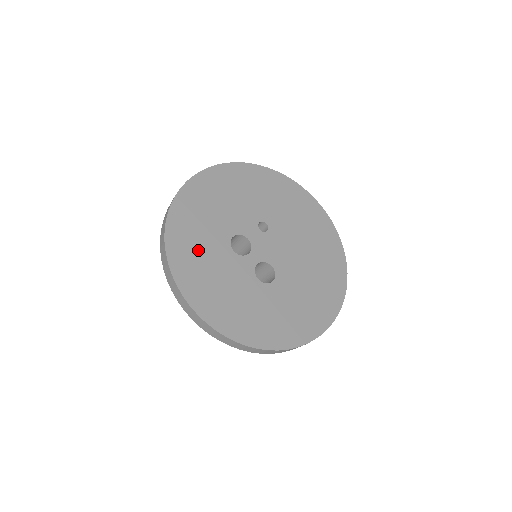
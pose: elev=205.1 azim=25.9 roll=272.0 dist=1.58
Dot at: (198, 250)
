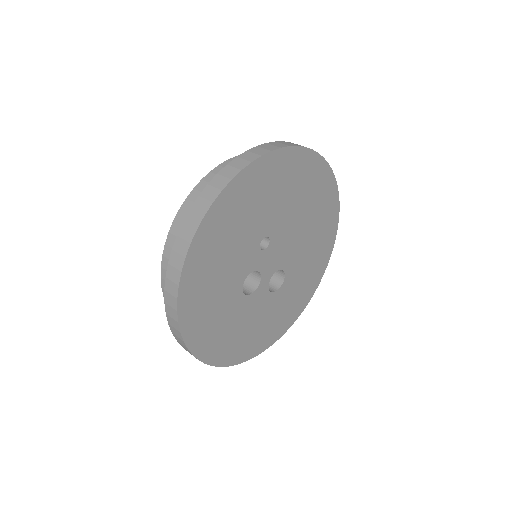
Dot at: (221, 329)
